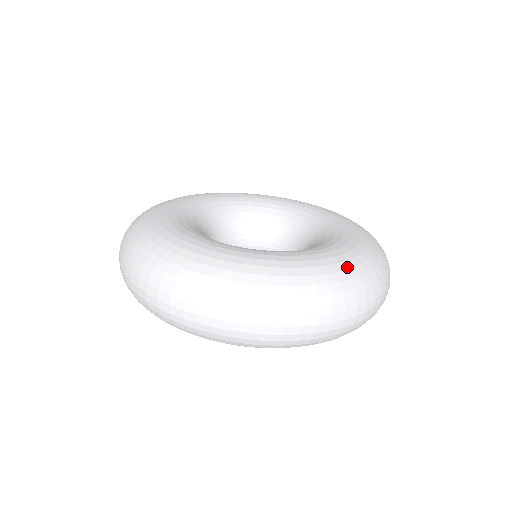
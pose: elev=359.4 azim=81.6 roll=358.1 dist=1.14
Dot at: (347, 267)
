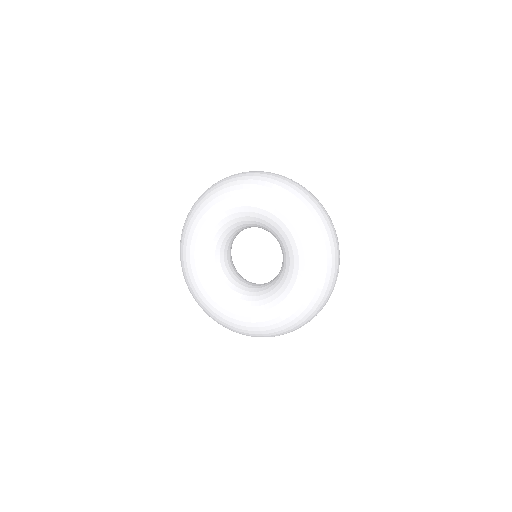
Dot at: occluded
